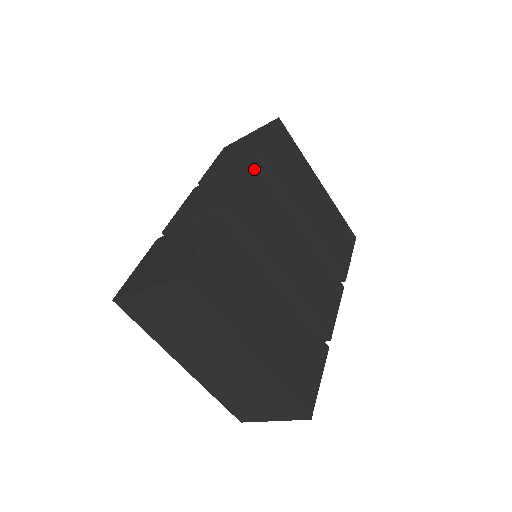
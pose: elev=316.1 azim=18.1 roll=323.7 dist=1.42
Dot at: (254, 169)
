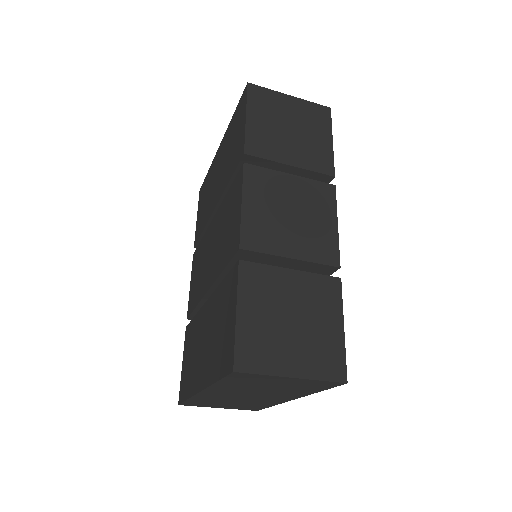
Dot at: occluded
